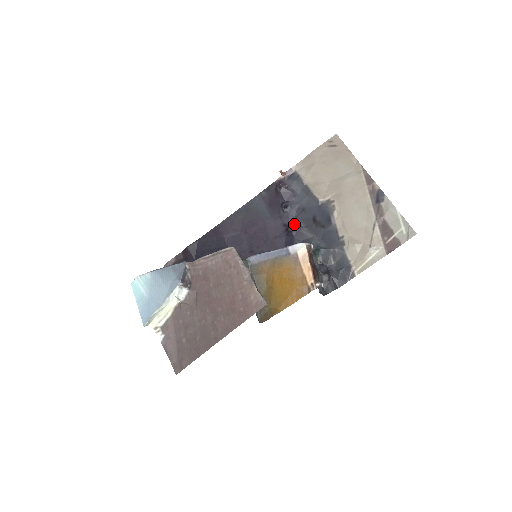
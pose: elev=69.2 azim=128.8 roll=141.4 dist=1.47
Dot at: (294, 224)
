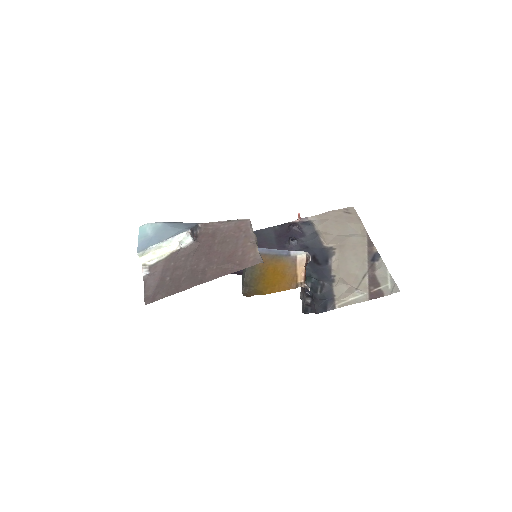
Dot at: occluded
